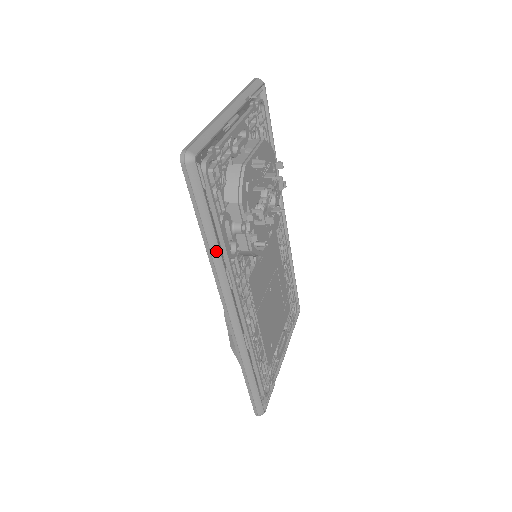
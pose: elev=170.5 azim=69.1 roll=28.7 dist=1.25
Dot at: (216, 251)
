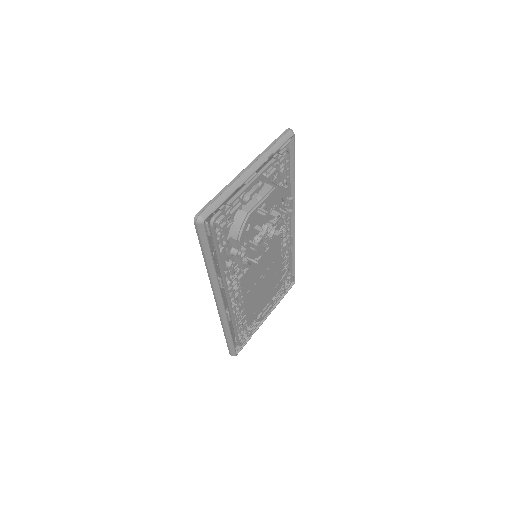
Dot at: (212, 270)
